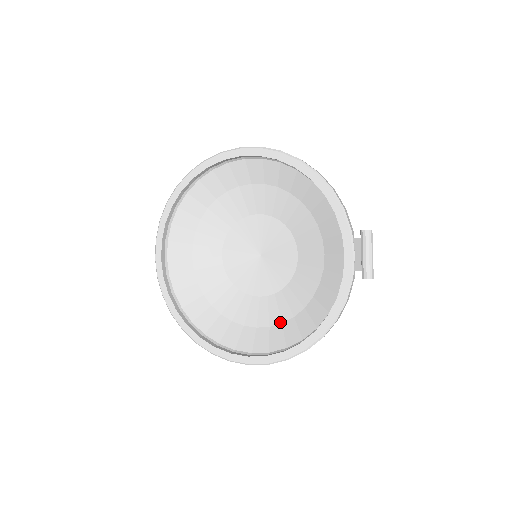
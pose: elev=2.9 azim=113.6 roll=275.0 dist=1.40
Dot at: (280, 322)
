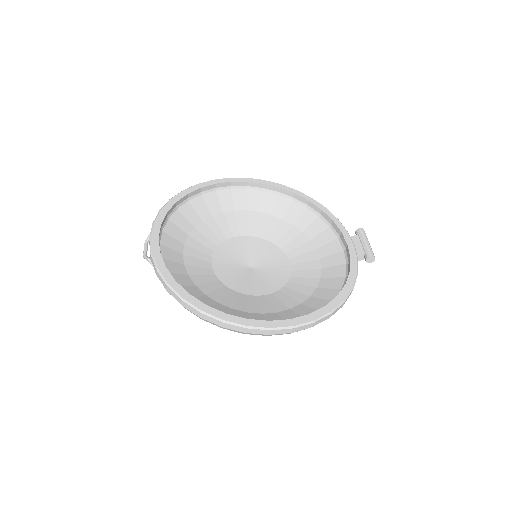
Dot at: (287, 308)
